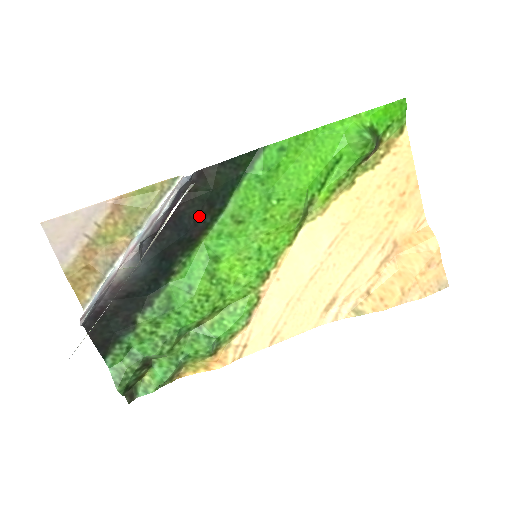
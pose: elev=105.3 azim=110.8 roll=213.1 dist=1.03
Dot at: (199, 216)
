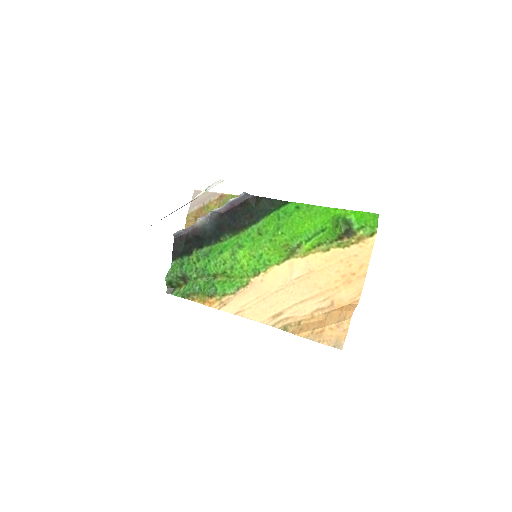
Dot at: (243, 218)
